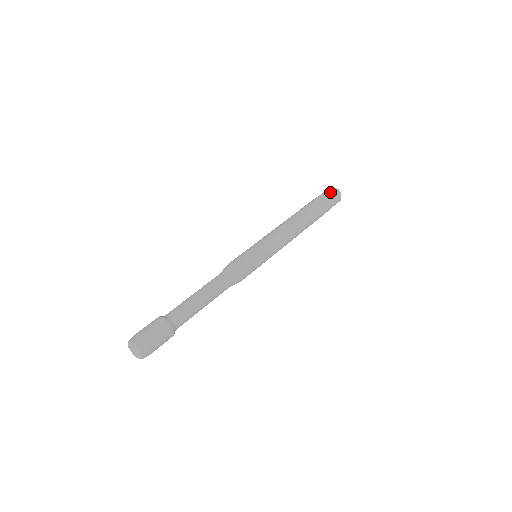
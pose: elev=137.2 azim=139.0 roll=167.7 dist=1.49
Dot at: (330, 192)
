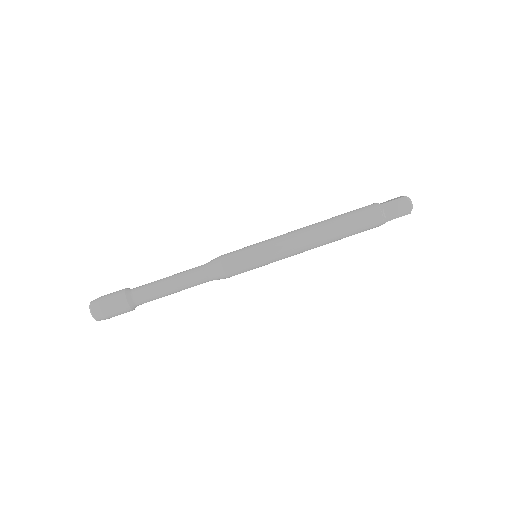
Dot at: (398, 210)
